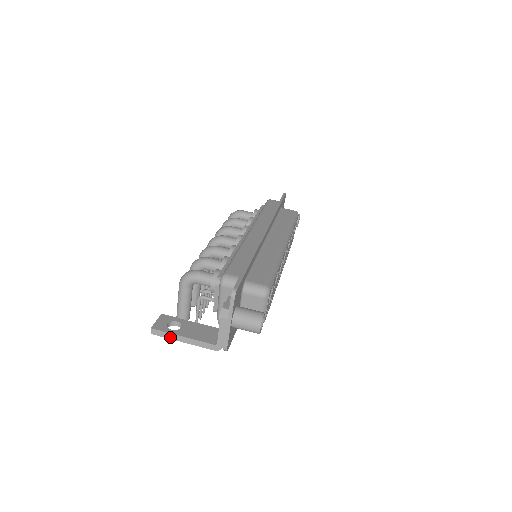
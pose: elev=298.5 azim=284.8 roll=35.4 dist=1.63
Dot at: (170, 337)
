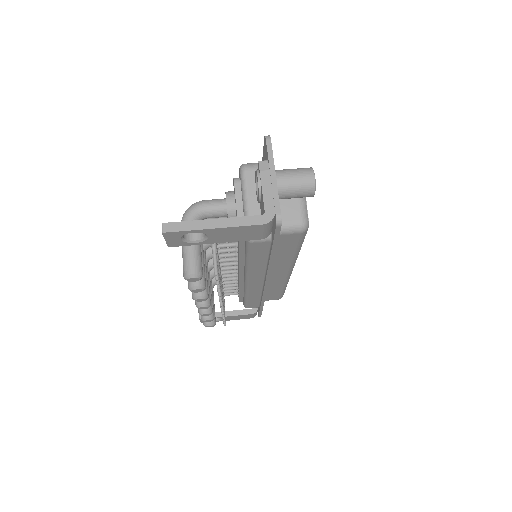
Dot at: (193, 227)
